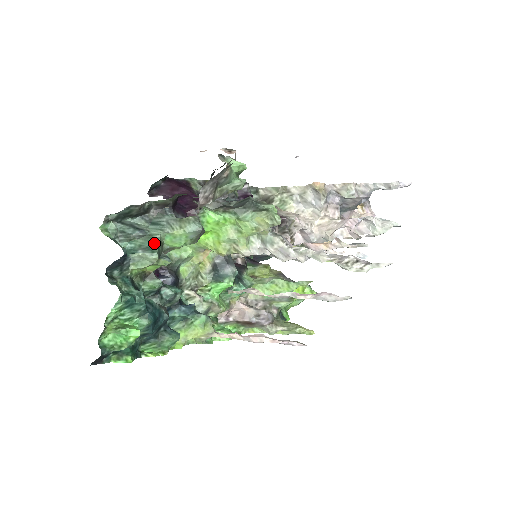
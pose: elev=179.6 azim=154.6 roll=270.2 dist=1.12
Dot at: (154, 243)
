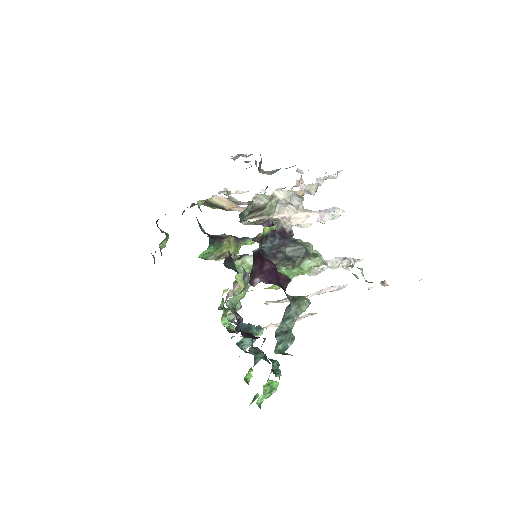
Dot at: (291, 332)
